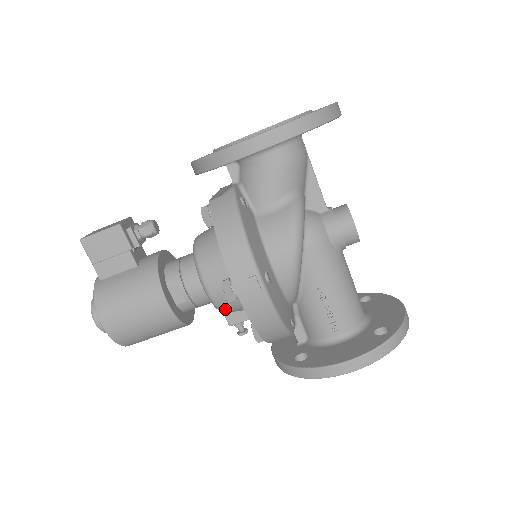
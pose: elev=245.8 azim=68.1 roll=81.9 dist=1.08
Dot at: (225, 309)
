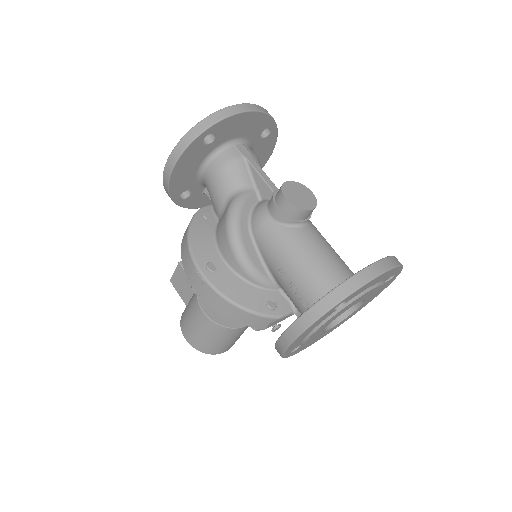
Dot at: occluded
